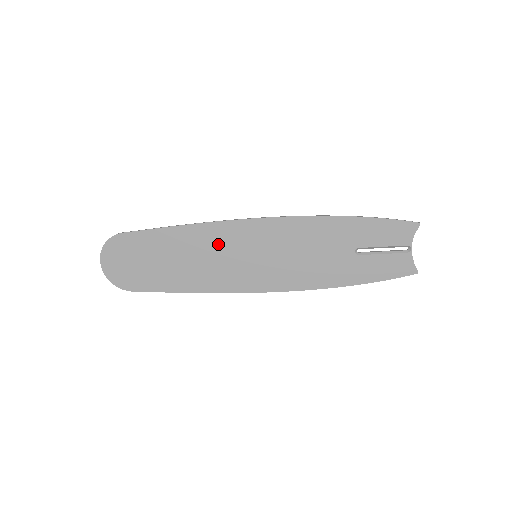
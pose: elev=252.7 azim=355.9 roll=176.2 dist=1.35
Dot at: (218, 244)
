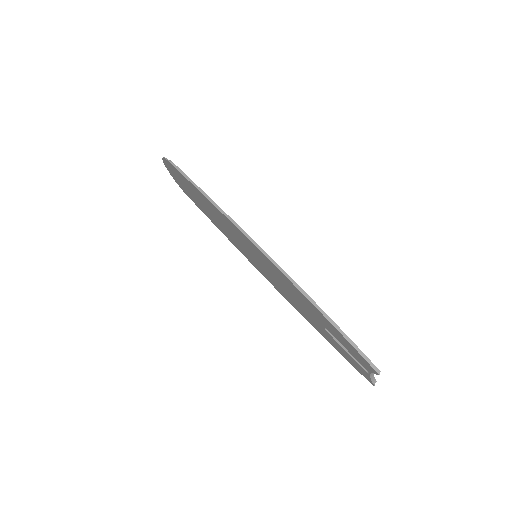
Dot at: (229, 226)
